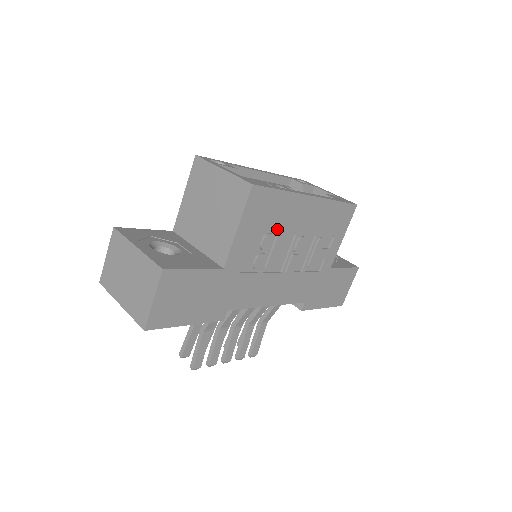
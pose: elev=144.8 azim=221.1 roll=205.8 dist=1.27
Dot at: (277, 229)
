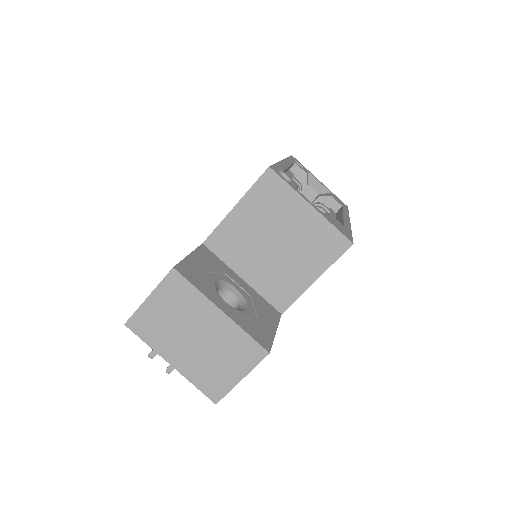
Dot at: occluded
